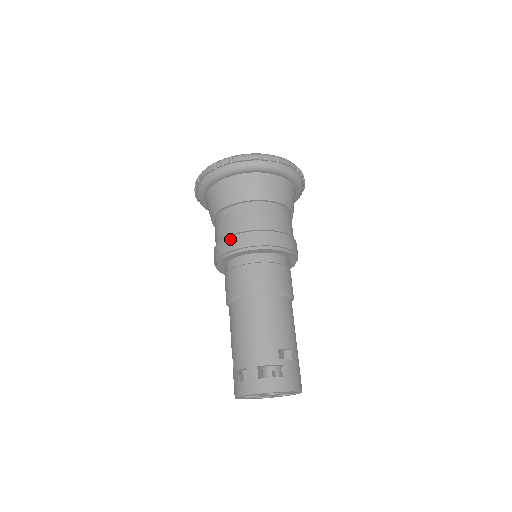
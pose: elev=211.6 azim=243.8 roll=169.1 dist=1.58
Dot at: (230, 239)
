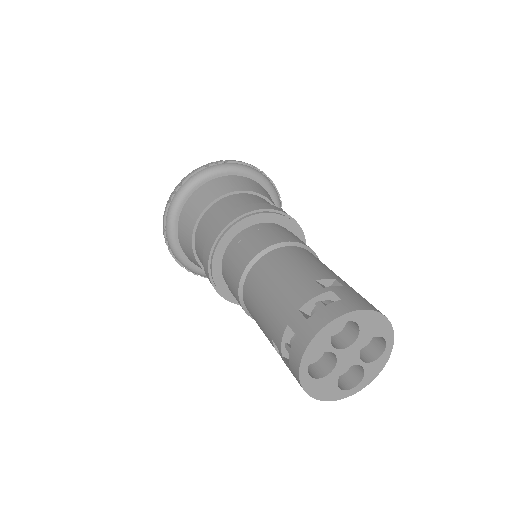
Dot at: (209, 237)
